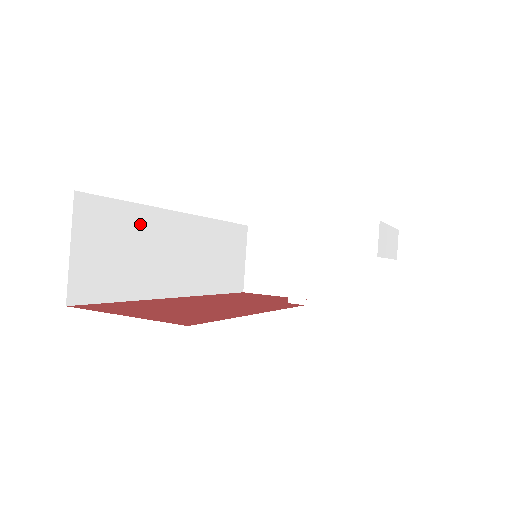
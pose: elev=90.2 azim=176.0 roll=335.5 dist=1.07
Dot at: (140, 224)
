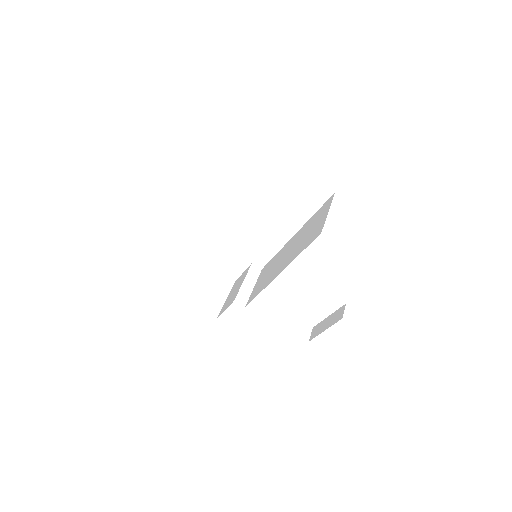
Dot at: occluded
